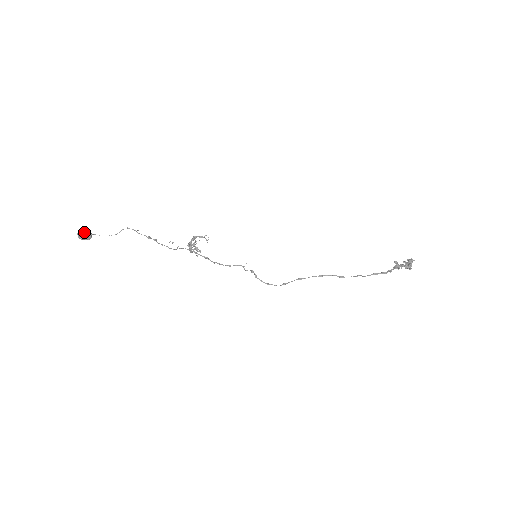
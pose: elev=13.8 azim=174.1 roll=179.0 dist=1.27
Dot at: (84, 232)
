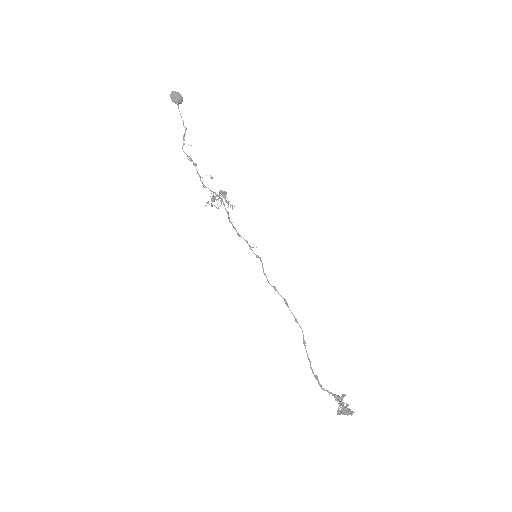
Dot at: (174, 96)
